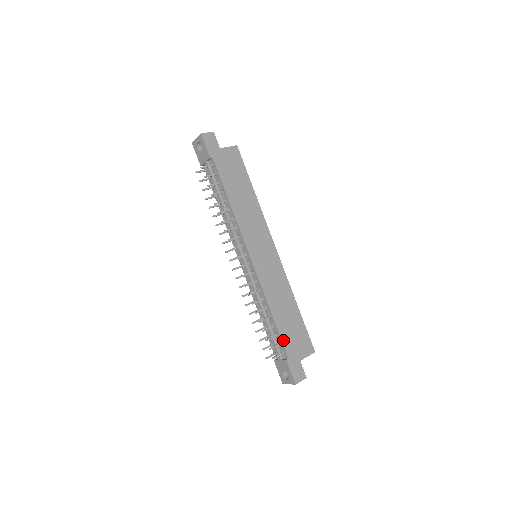
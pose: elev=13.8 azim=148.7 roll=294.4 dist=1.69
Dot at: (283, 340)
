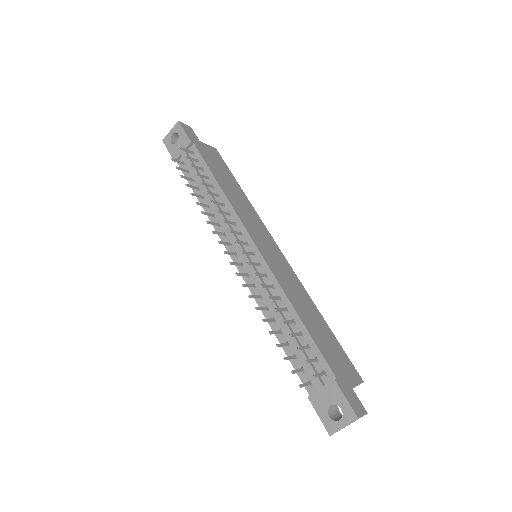
Dot at: (321, 351)
